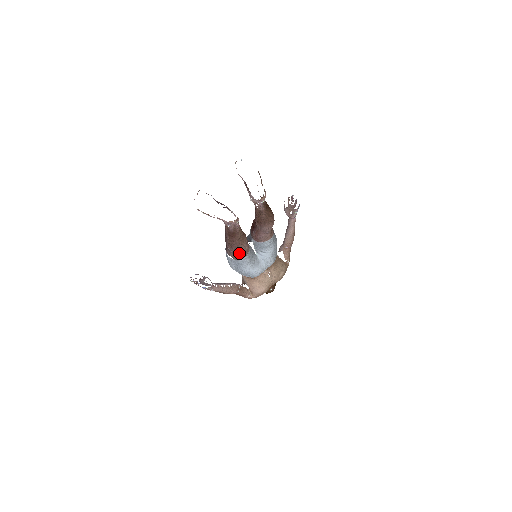
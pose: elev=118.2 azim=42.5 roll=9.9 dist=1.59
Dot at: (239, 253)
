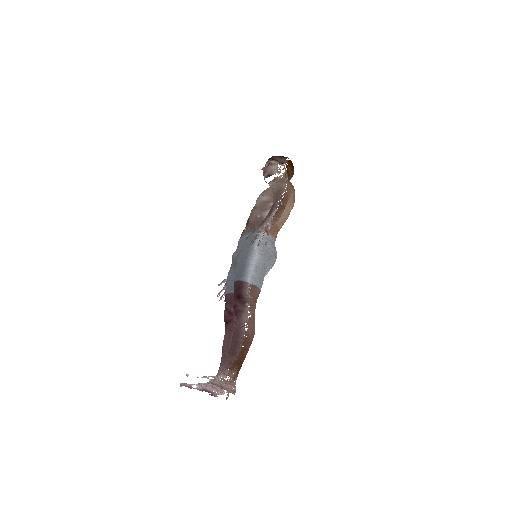
Dot at: occluded
